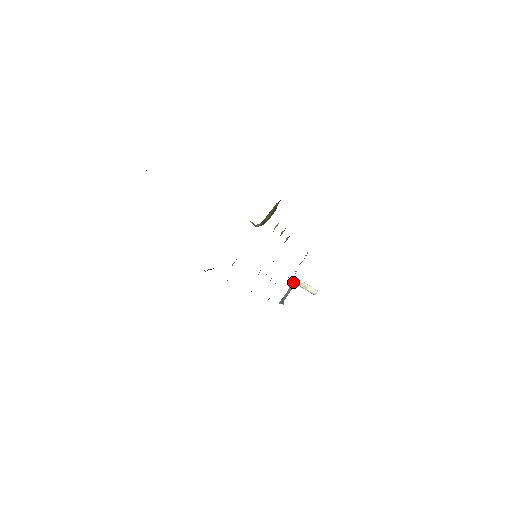
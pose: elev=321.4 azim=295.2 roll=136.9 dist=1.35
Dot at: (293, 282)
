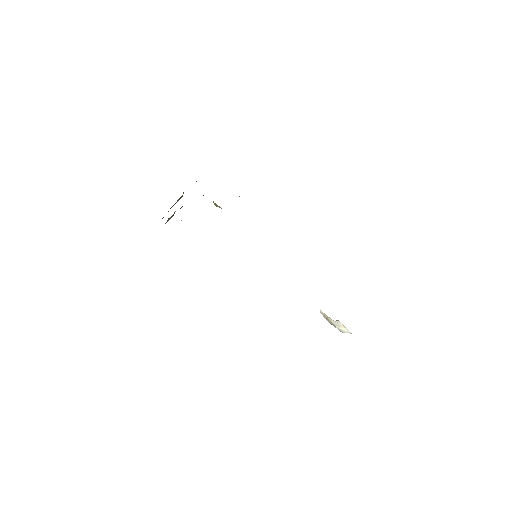
Dot at: occluded
